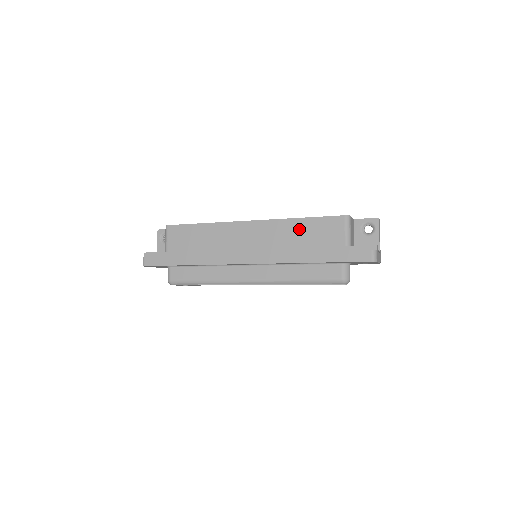
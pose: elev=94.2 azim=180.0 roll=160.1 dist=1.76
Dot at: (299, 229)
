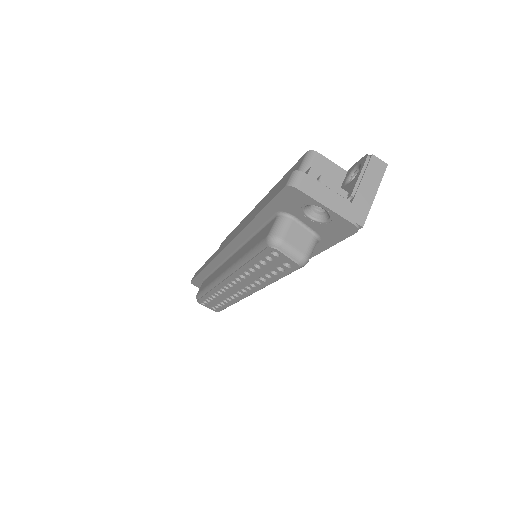
Dot at: occluded
